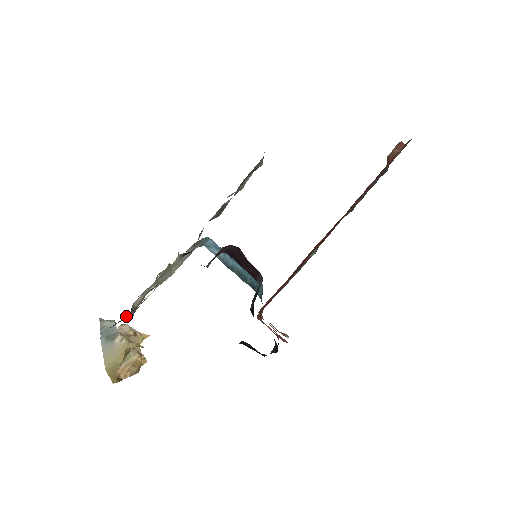
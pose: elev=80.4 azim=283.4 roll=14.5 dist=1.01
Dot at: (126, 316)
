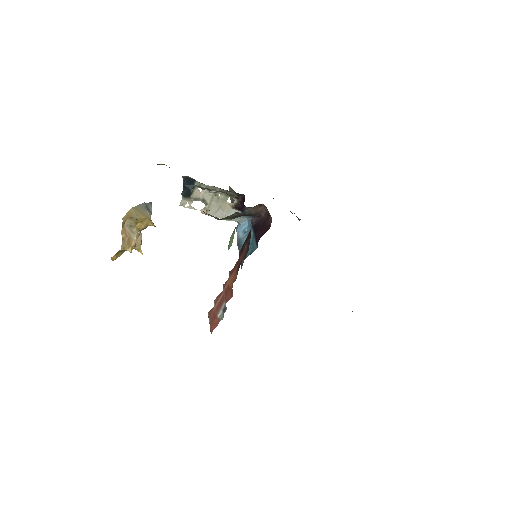
Dot at: (191, 184)
